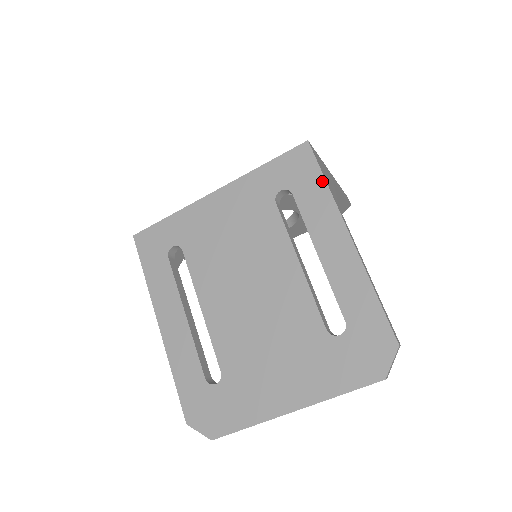
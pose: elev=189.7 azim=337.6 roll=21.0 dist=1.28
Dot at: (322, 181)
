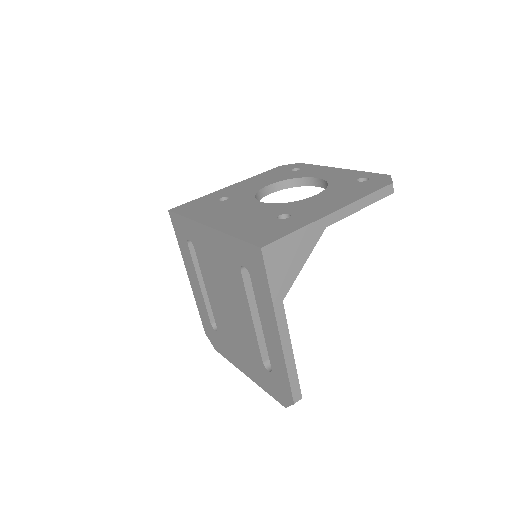
Dot at: (267, 286)
